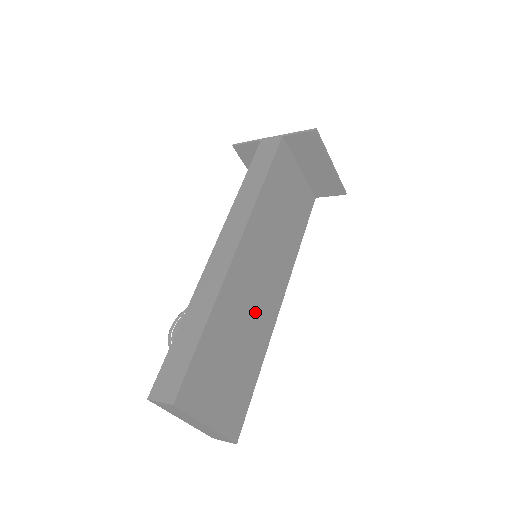
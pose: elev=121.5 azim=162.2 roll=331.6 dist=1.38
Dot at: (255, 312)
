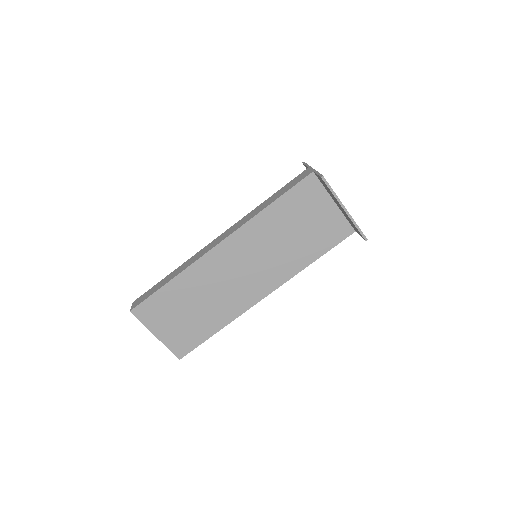
Dot at: (226, 292)
